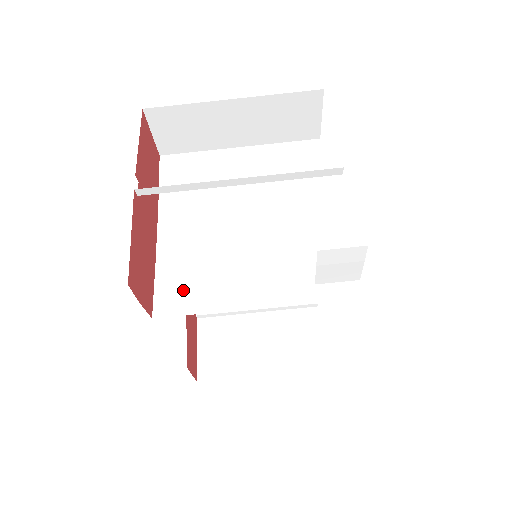
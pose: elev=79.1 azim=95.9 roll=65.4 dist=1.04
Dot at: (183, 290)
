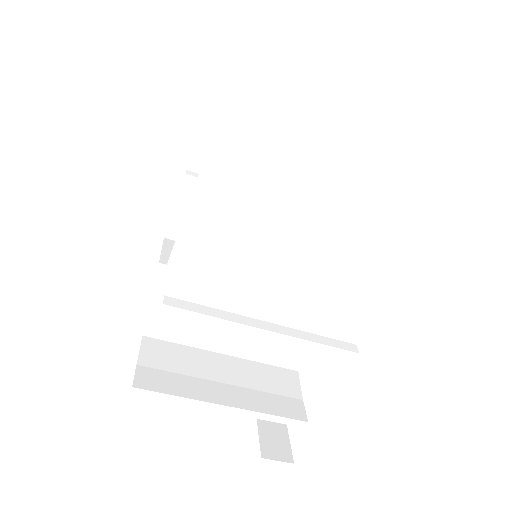
Dot at: (175, 323)
